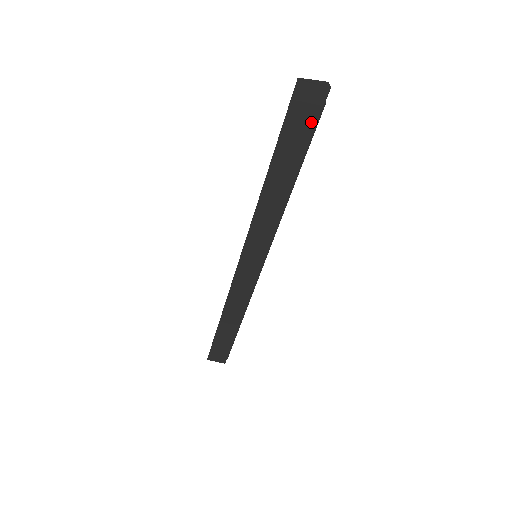
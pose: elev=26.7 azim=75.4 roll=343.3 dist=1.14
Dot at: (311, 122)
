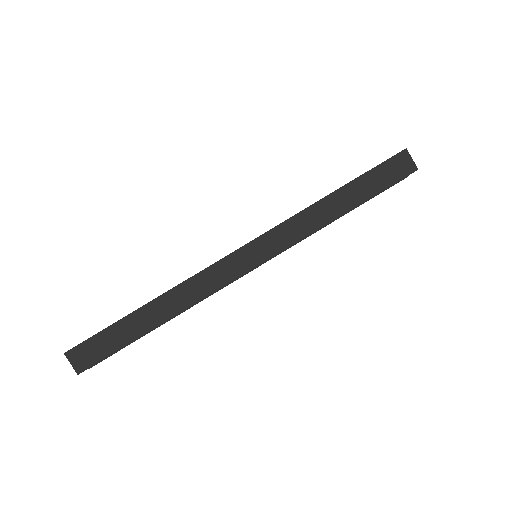
Dot at: (392, 180)
